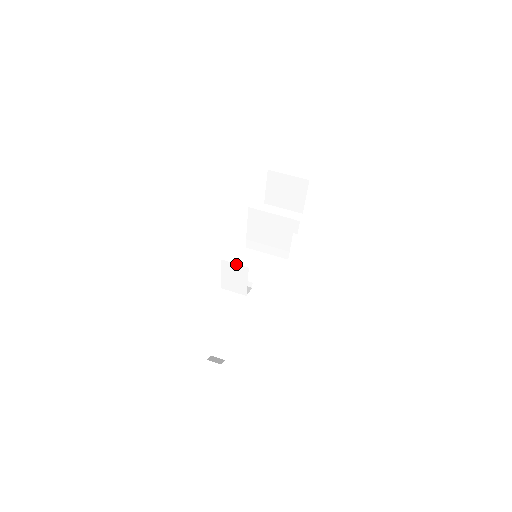
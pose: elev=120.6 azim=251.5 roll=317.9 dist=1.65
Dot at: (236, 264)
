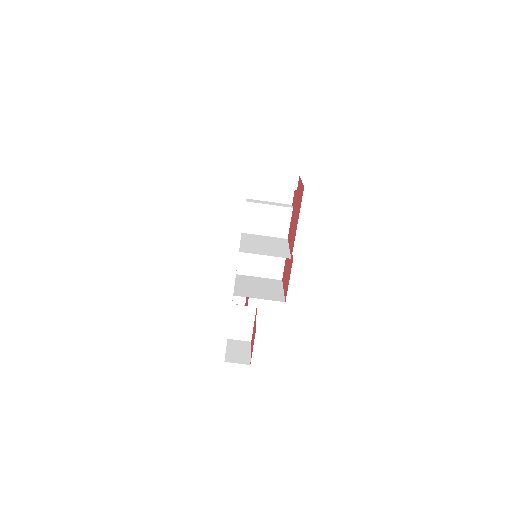
Dot at: occluded
